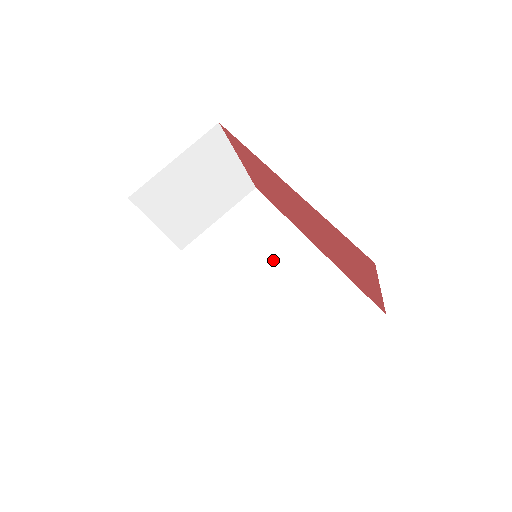
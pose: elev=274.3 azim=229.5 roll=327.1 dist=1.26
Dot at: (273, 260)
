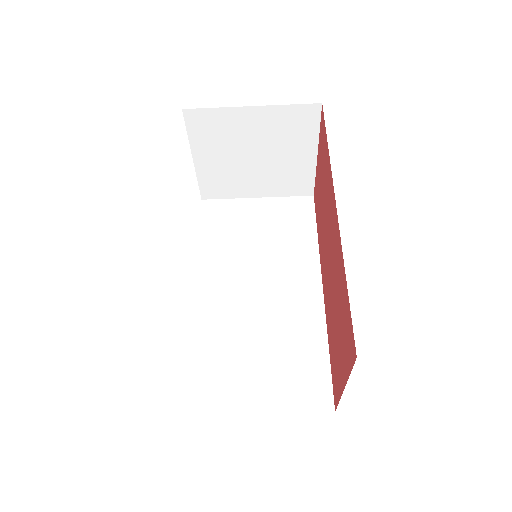
Dot at: (274, 273)
